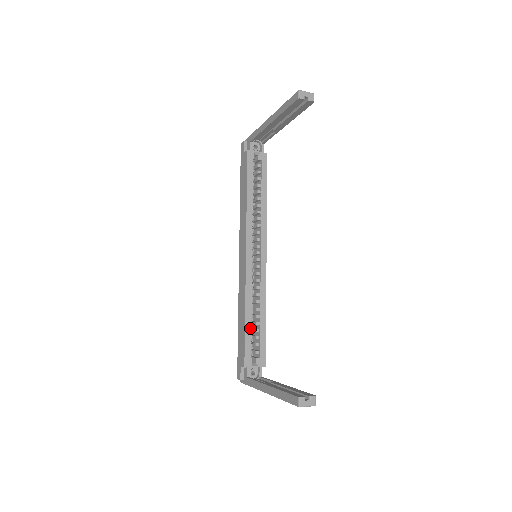
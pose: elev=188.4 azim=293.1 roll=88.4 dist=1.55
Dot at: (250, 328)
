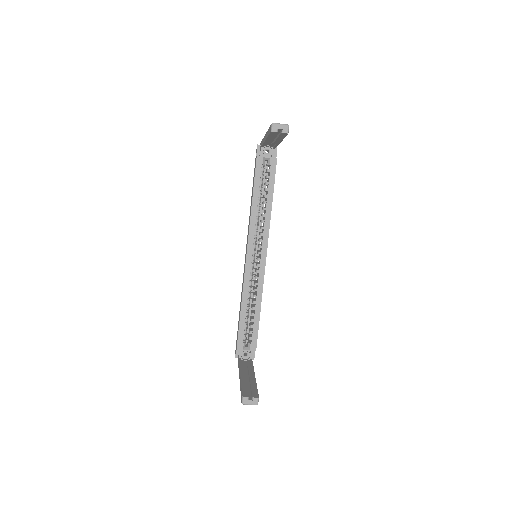
Dot at: (245, 318)
